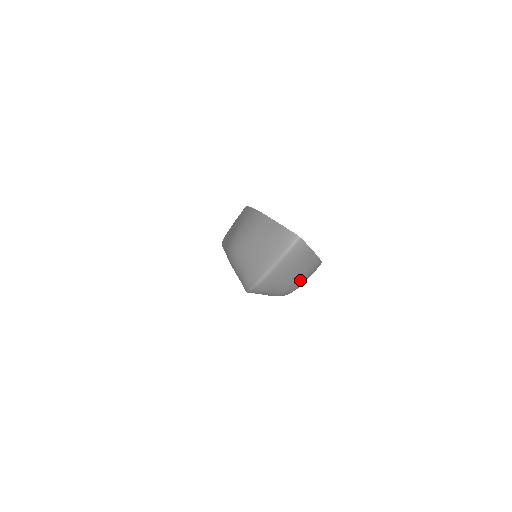
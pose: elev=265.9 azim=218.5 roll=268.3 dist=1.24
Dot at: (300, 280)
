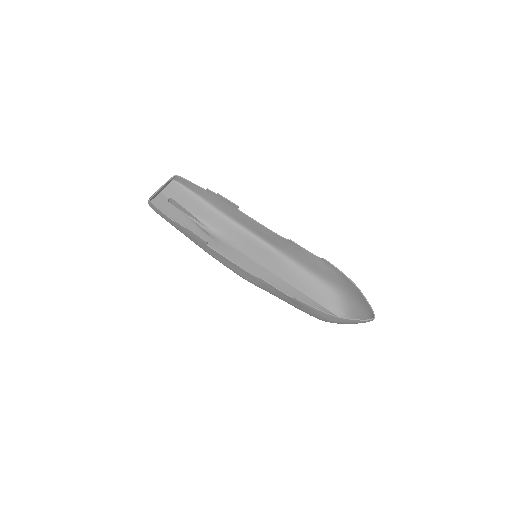
Dot at: (353, 296)
